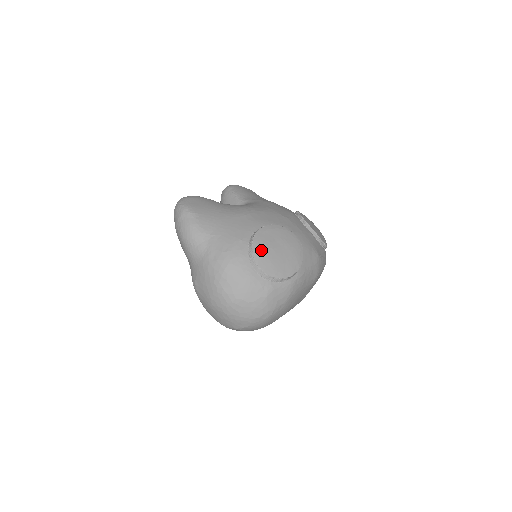
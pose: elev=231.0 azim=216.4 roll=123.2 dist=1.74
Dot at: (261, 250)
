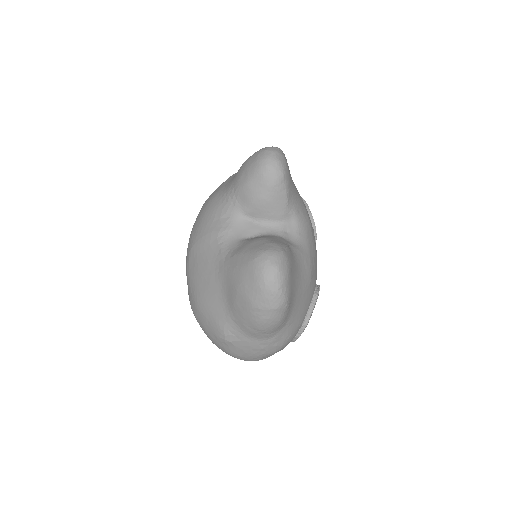
Dot at: occluded
